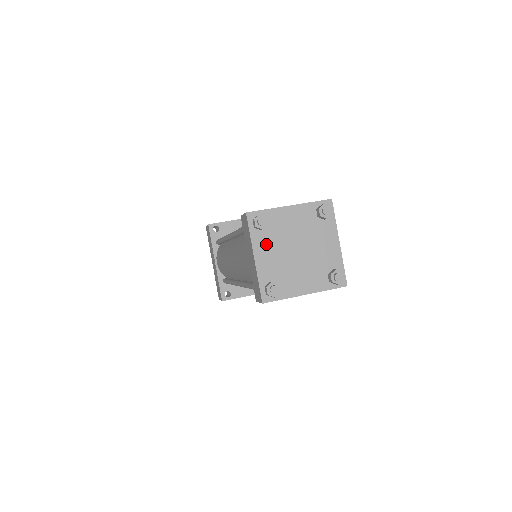
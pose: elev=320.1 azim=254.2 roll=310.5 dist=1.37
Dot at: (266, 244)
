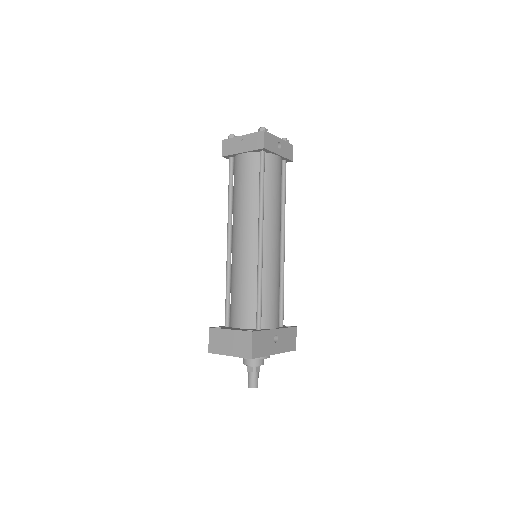
Dot at: occluded
